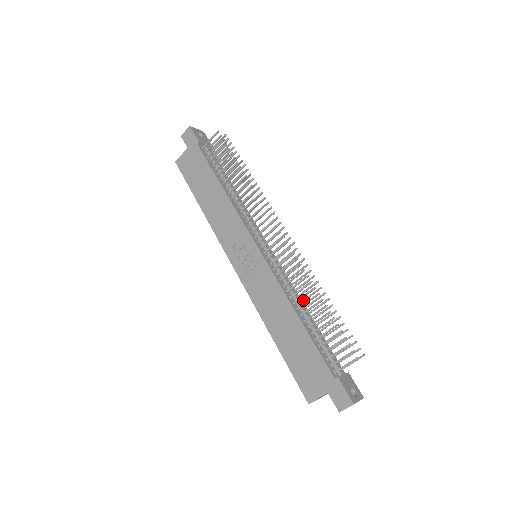
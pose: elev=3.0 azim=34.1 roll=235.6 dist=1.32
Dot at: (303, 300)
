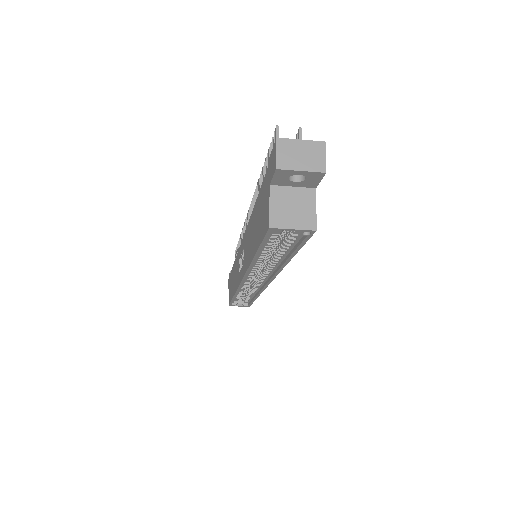
Dot at: occluded
